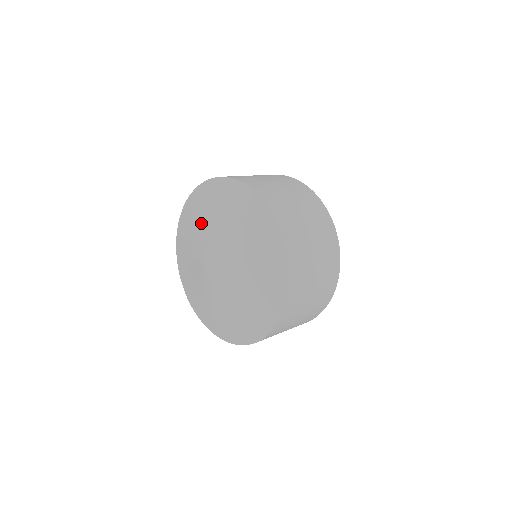
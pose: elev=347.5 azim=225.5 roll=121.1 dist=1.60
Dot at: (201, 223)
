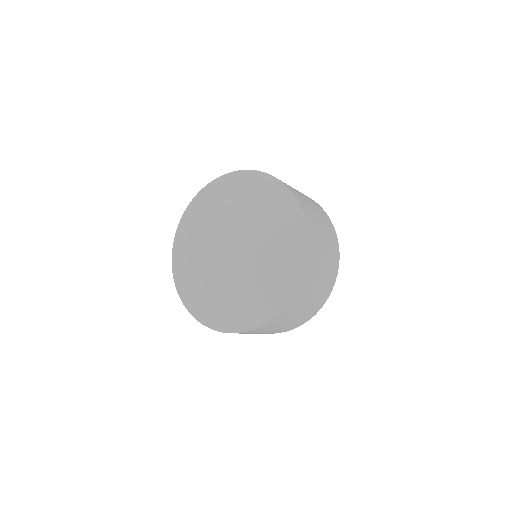
Dot at: (198, 228)
